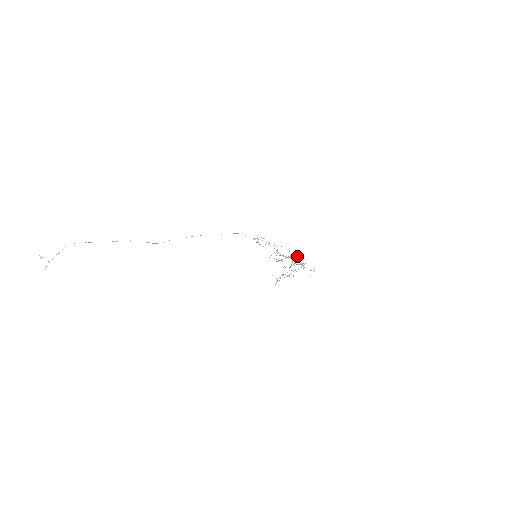
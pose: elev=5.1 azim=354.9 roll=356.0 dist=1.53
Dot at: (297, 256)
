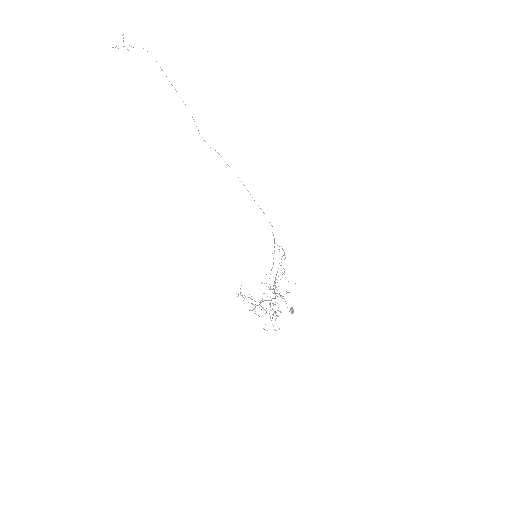
Dot at: occluded
